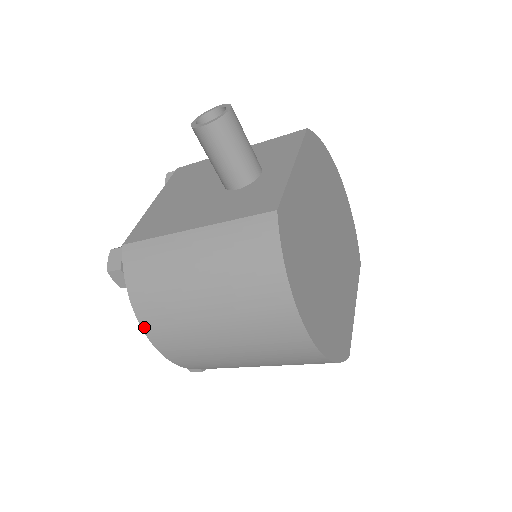
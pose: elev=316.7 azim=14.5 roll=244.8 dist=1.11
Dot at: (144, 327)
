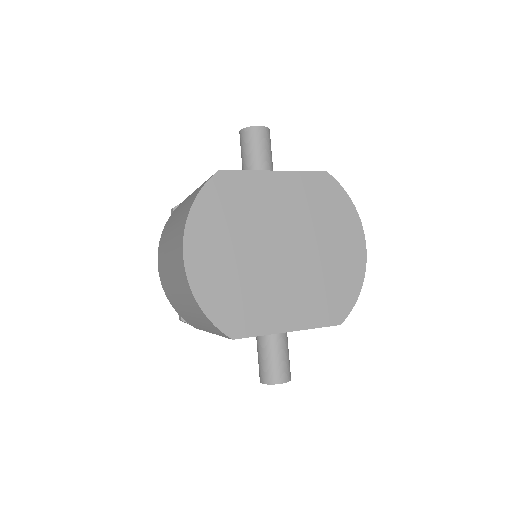
Dot at: (159, 246)
